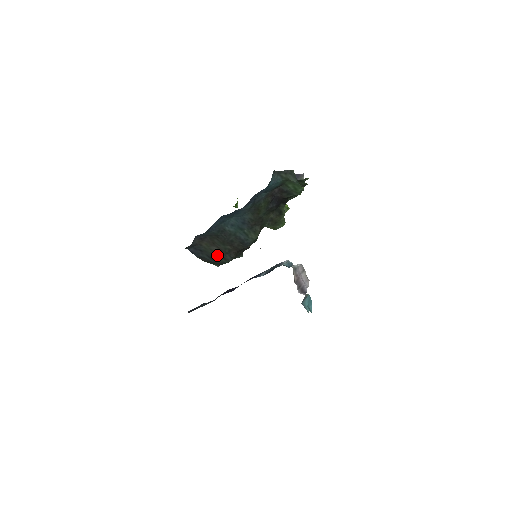
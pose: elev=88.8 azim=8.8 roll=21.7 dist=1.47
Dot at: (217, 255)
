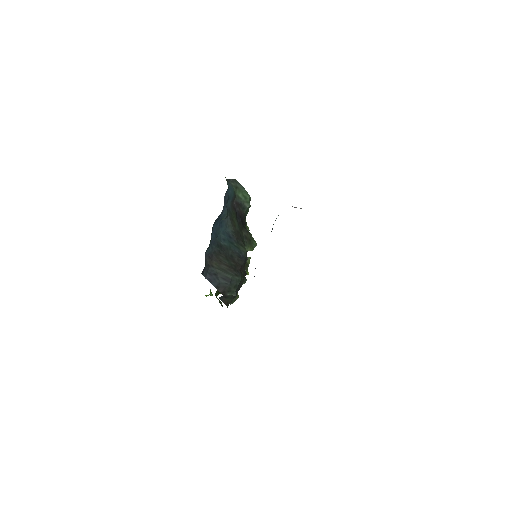
Dot at: (229, 273)
